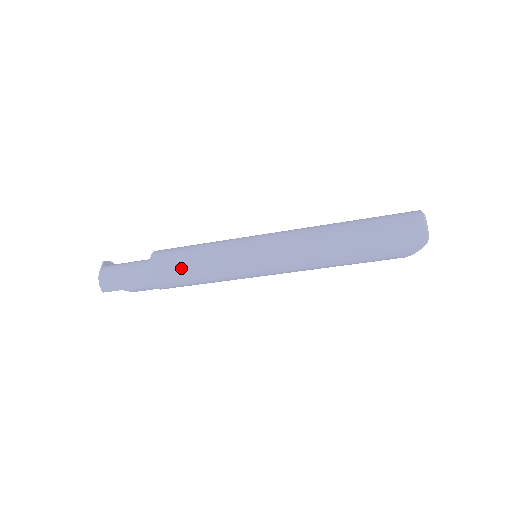
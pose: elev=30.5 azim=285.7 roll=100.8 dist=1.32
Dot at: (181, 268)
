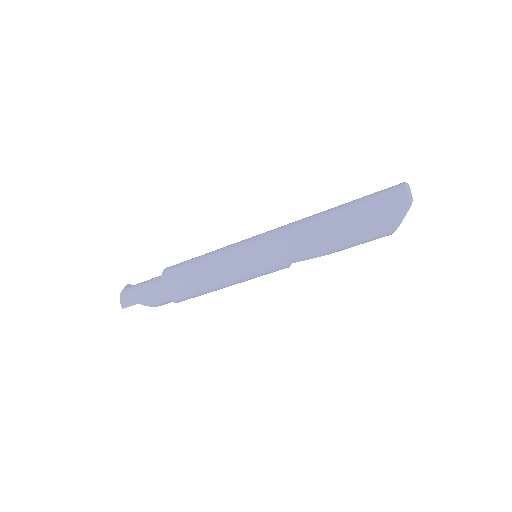
Dot at: (187, 272)
